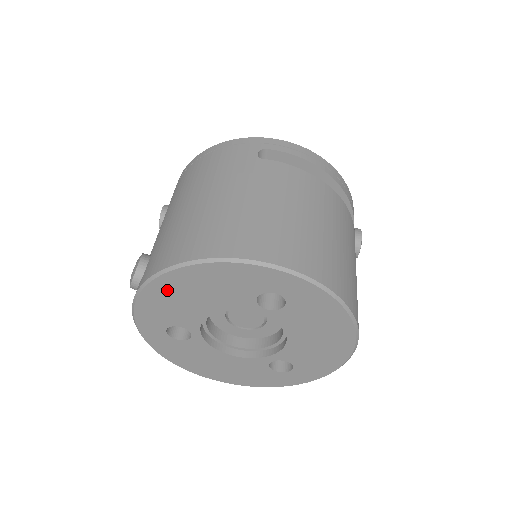
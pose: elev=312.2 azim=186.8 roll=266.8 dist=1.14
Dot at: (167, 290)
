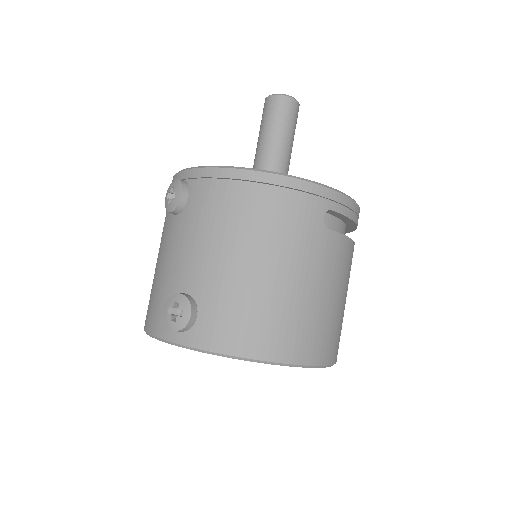
Dot at: occluded
